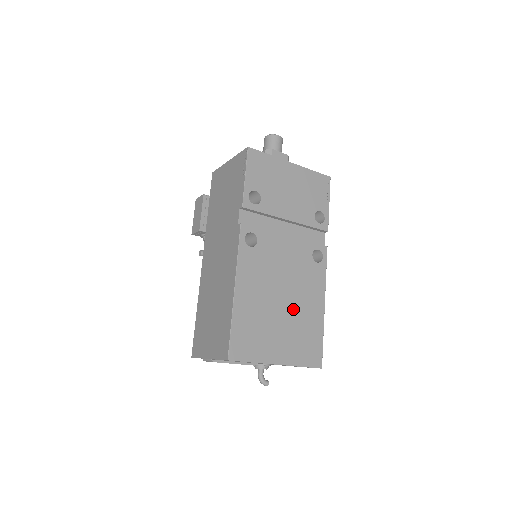
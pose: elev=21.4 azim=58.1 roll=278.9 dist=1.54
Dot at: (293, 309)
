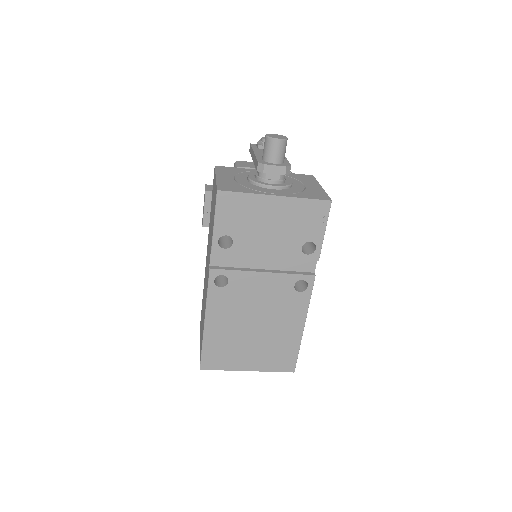
Dot at: (267, 332)
